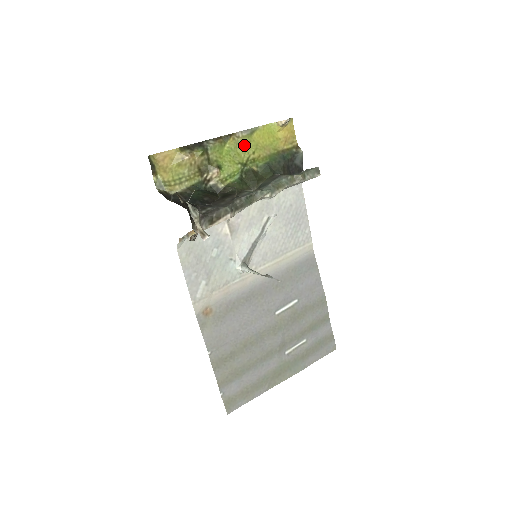
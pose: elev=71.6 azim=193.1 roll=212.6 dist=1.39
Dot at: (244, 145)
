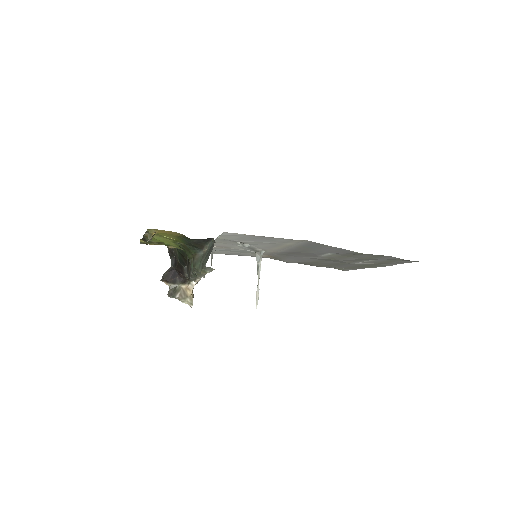
Dot at: (159, 235)
